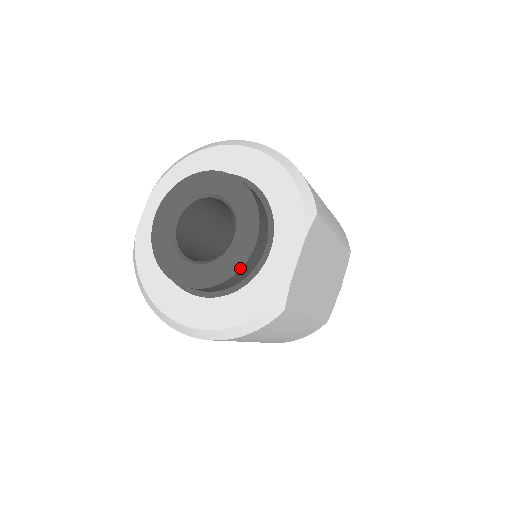
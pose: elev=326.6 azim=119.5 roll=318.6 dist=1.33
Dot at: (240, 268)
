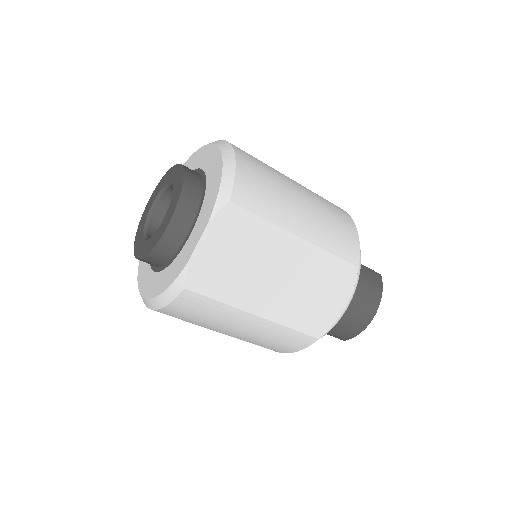
Dot at: (156, 243)
